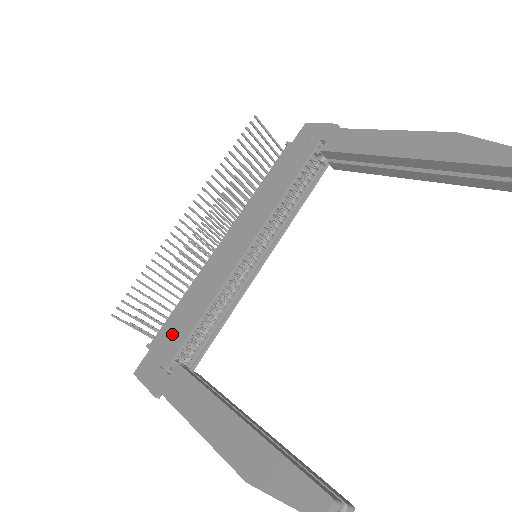
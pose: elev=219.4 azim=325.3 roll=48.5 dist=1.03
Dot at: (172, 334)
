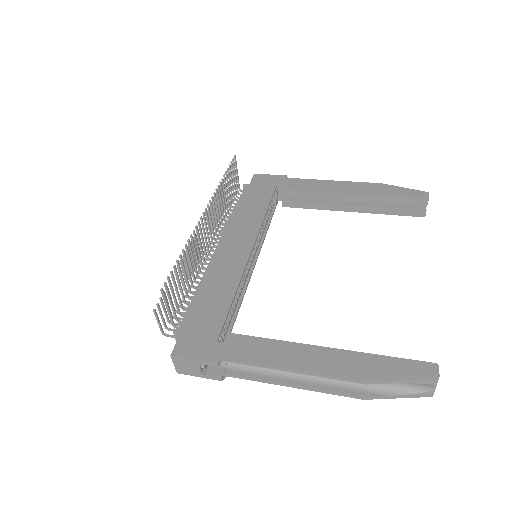
Dot at: (205, 315)
